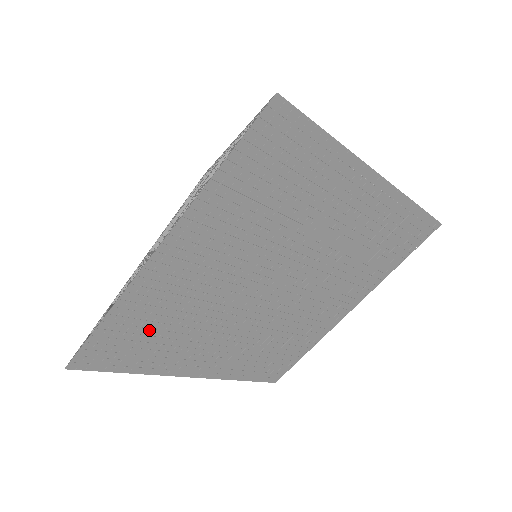
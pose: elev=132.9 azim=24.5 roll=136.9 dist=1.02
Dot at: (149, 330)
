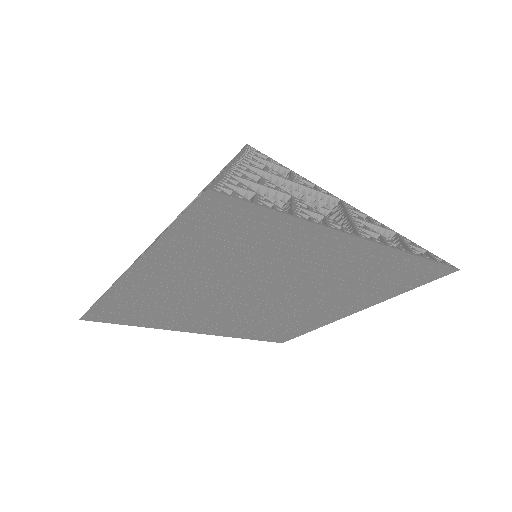
Dot at: (142, 308)
